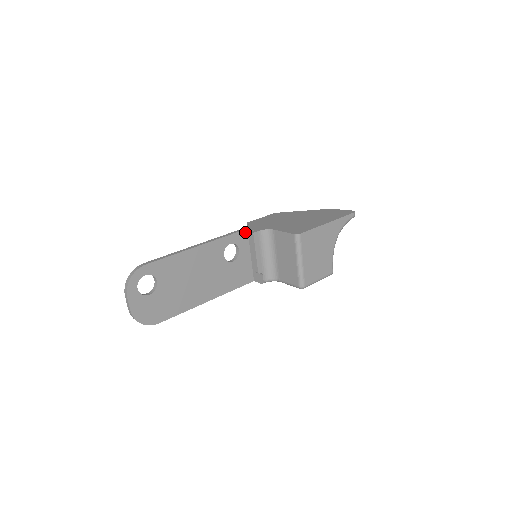
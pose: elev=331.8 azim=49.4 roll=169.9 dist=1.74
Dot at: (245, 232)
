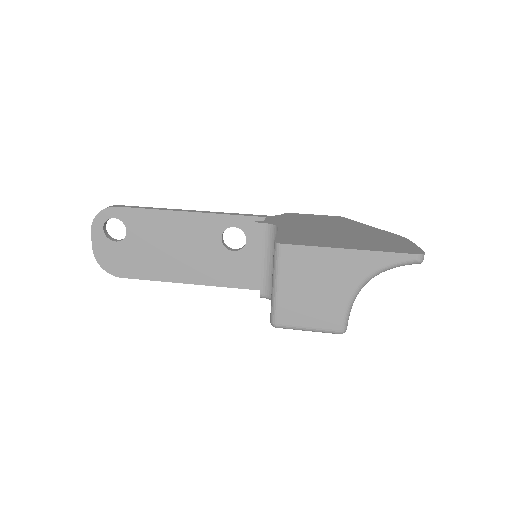
Dot at: (262, 220)
